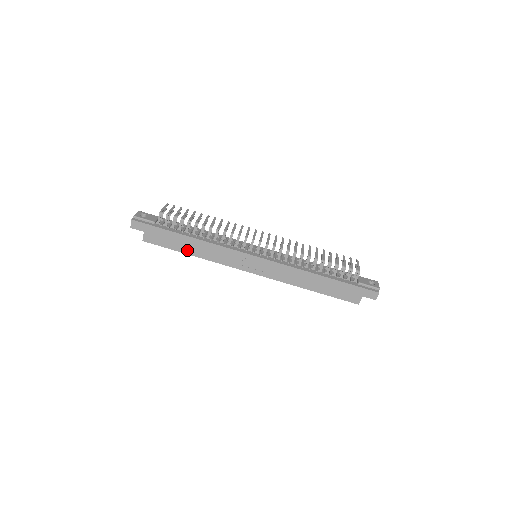
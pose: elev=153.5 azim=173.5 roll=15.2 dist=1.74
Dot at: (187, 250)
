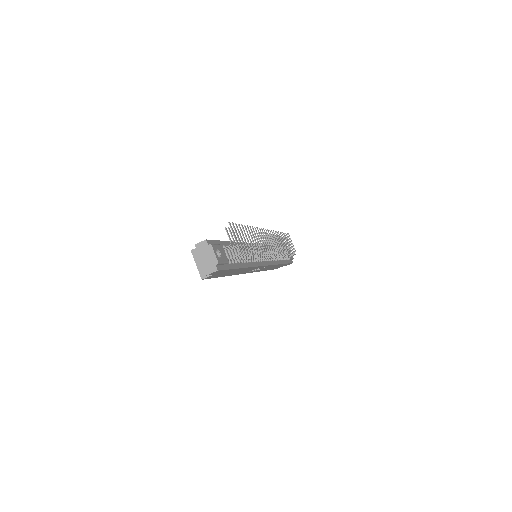
Dot at: (228, 274)
